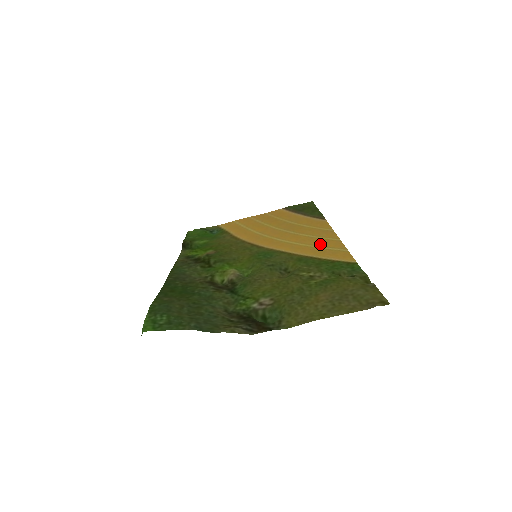
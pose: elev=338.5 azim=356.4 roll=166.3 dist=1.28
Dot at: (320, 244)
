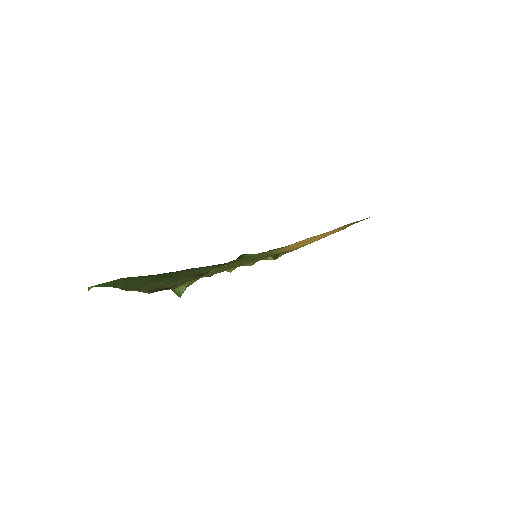
Dot at: (308, 242)
